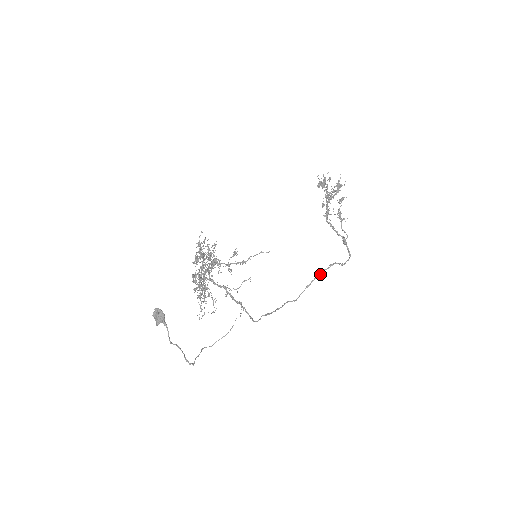
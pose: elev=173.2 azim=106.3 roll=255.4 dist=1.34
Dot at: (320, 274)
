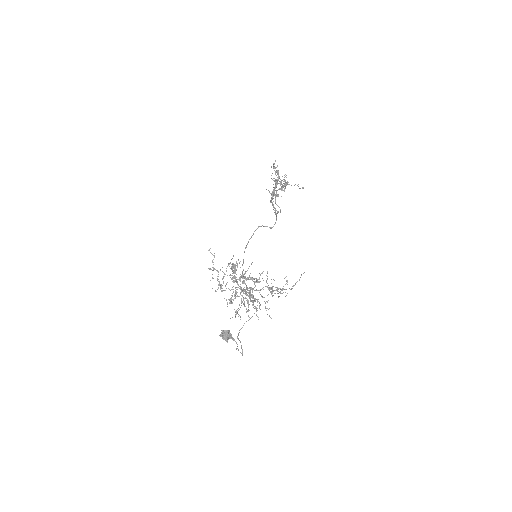
Dot at: (252, 235)
